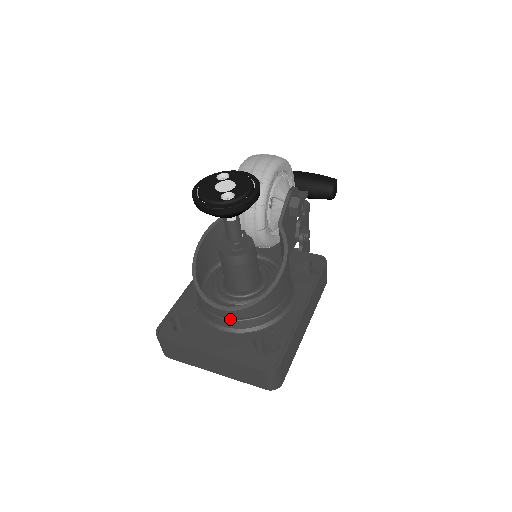
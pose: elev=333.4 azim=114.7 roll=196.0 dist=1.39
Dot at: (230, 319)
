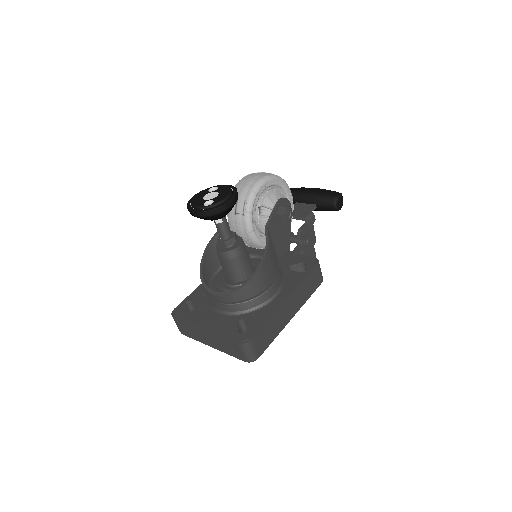
Dot at: (222, 303)
